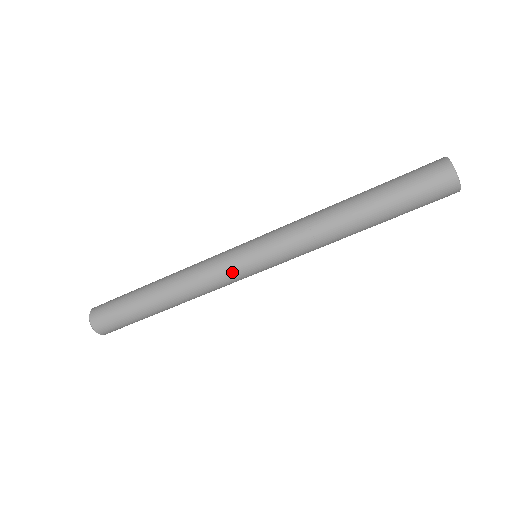
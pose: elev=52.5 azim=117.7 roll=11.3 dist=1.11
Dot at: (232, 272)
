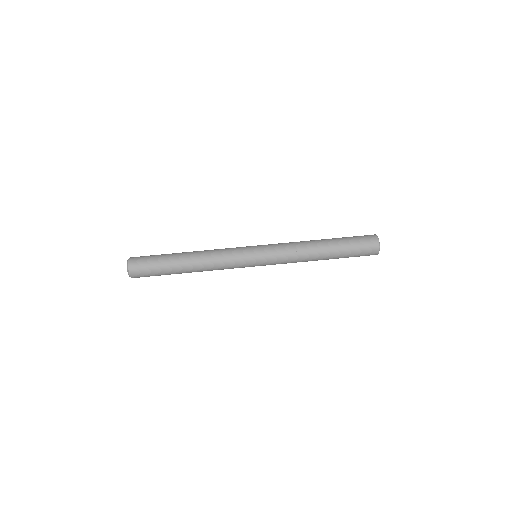
Dot at: (240, 253)
